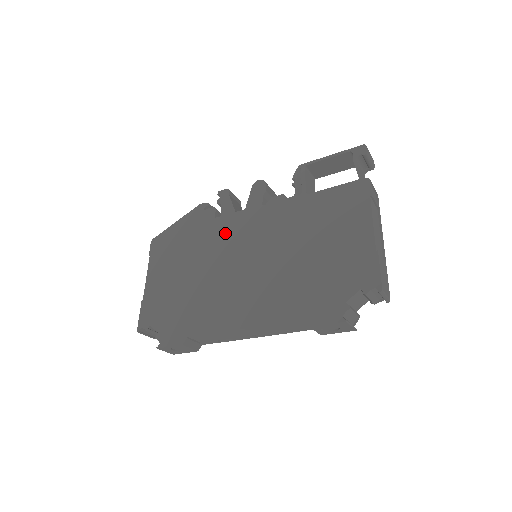
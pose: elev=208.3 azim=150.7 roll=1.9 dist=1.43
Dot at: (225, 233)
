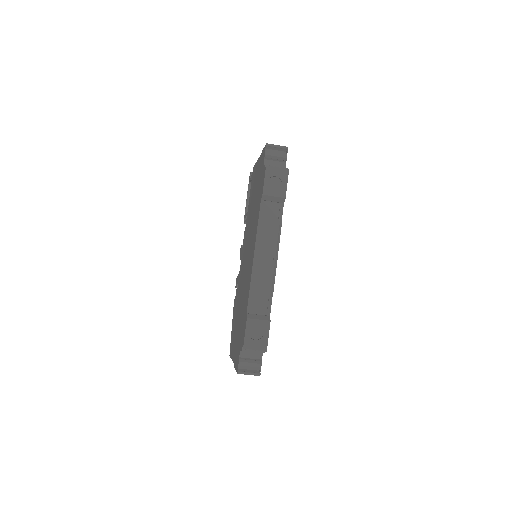
Dot at: (240, 279)
